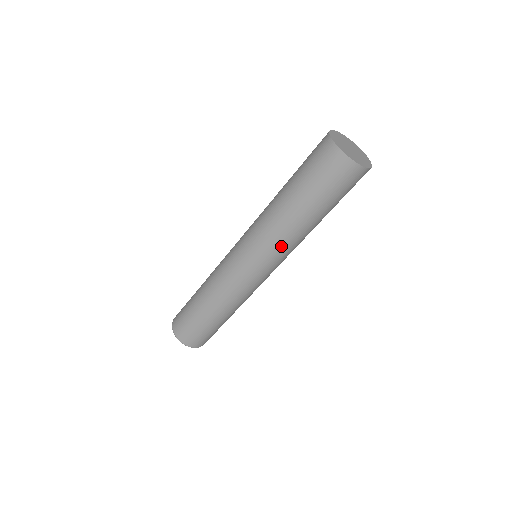
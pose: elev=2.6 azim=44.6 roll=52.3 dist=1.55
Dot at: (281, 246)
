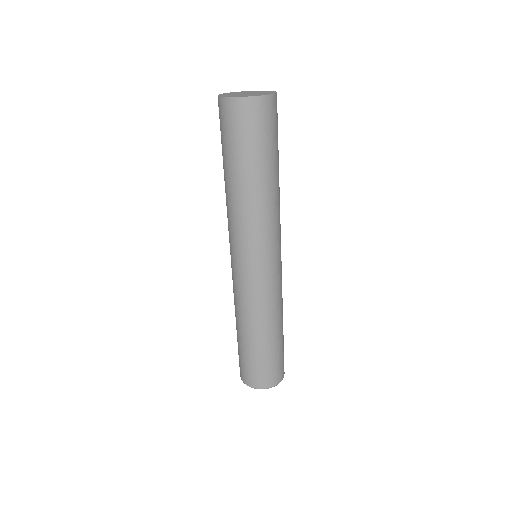
Dot at: (241, 225)
